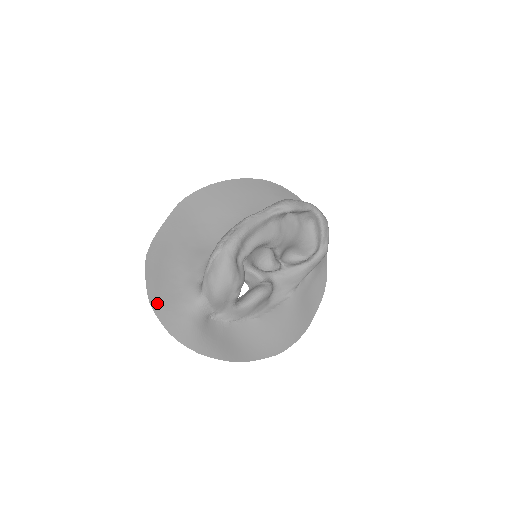
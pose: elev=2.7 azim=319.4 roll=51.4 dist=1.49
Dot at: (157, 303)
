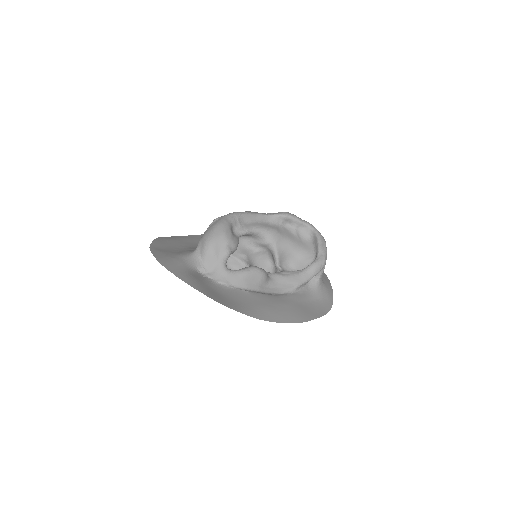
Dot at: (156, 249)
